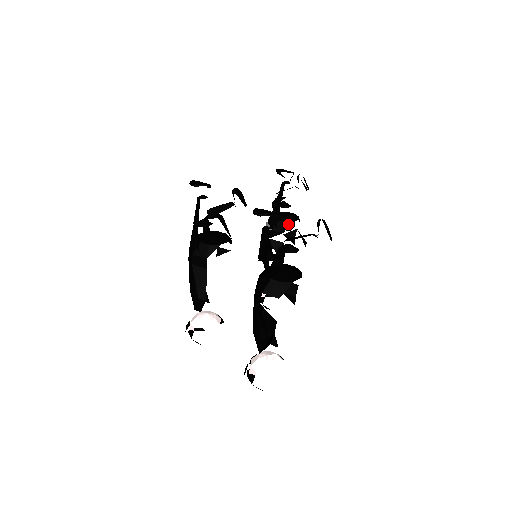
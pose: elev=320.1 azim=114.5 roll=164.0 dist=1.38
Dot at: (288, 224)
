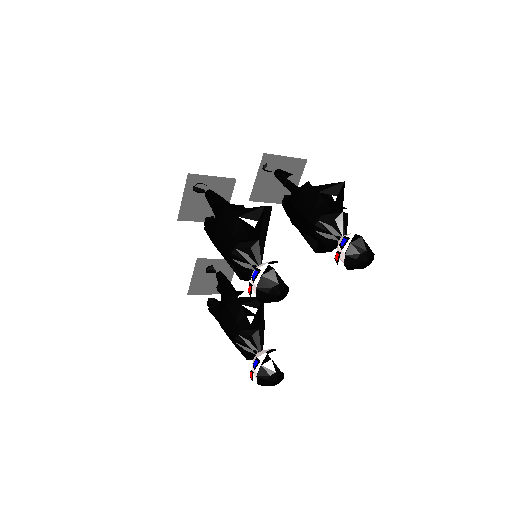
Dot at: occluded
